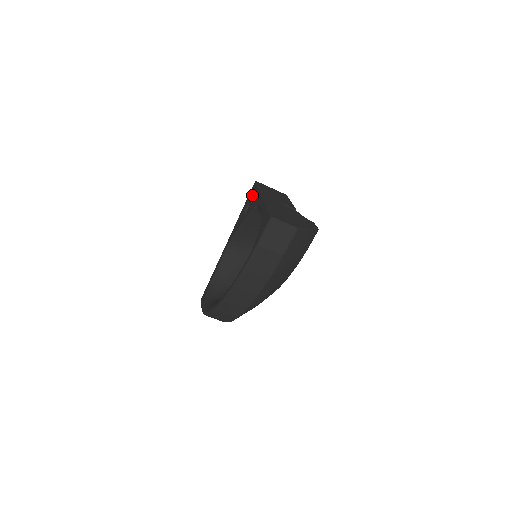
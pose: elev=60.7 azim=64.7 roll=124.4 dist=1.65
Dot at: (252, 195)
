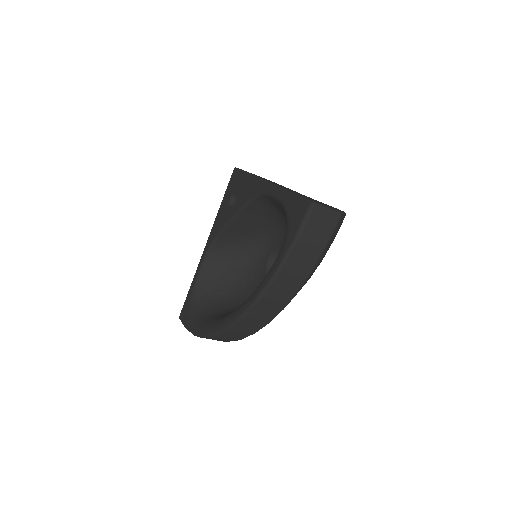
Dot at: (238, 183)
